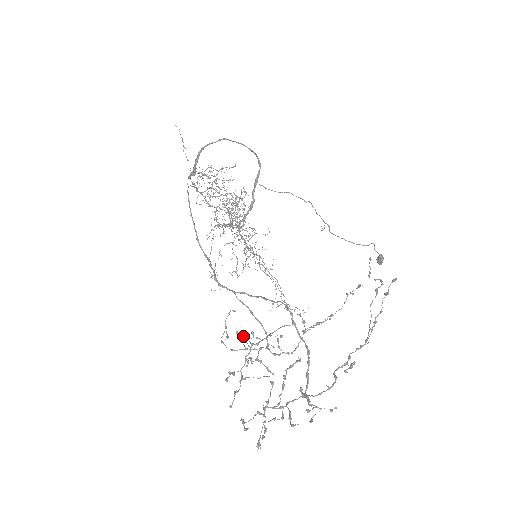
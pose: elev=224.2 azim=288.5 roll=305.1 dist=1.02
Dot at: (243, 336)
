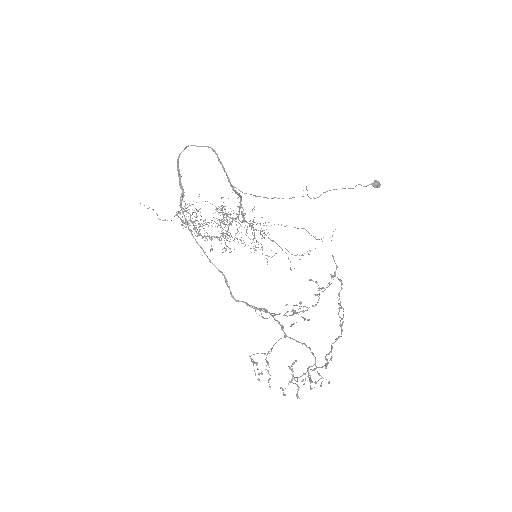
Dot at: occluded
